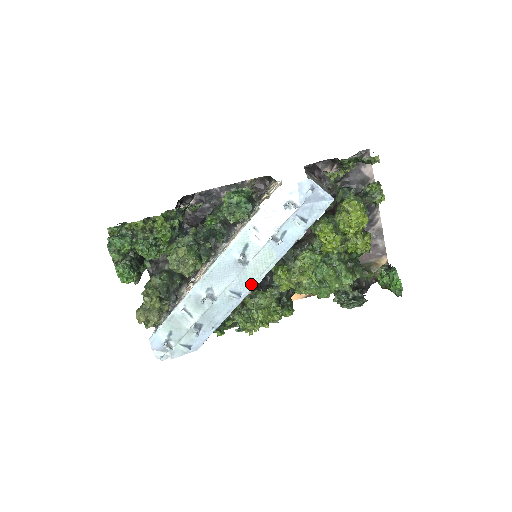
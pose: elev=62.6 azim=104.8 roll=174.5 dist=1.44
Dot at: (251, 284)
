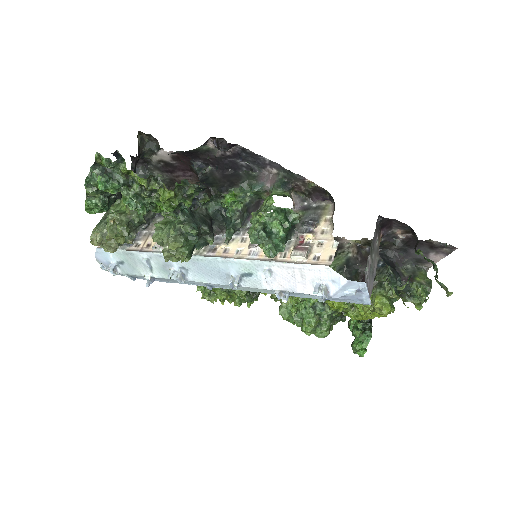
Dot at: (230, 288)
